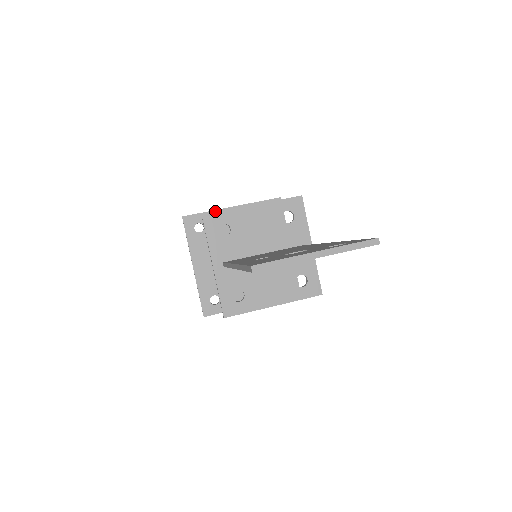
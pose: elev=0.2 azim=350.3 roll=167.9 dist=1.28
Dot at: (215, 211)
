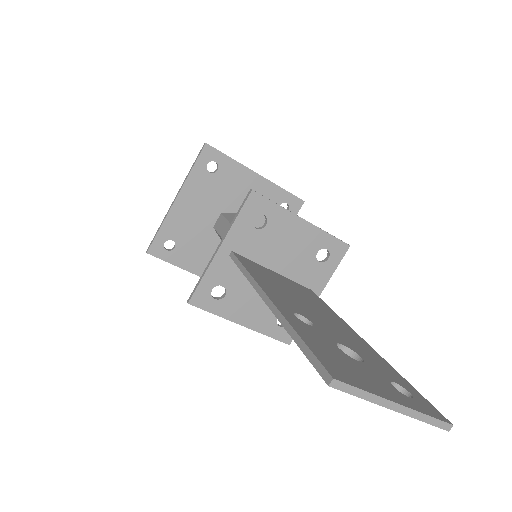
Dot at: (240, 164)
